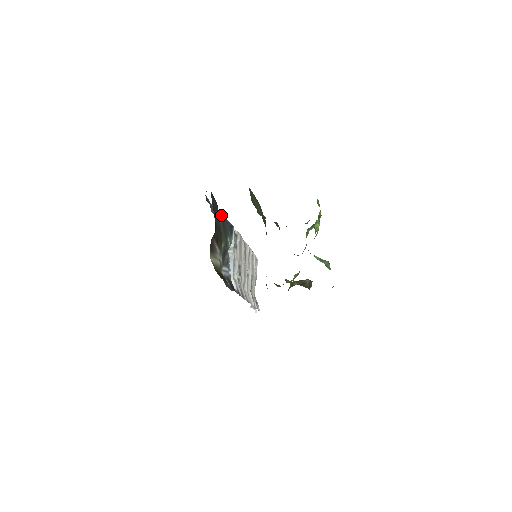
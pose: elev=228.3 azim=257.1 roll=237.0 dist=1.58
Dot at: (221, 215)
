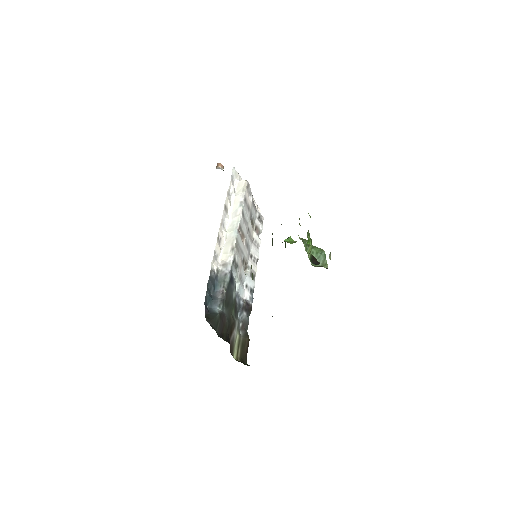
Dot at: (223, 302)
